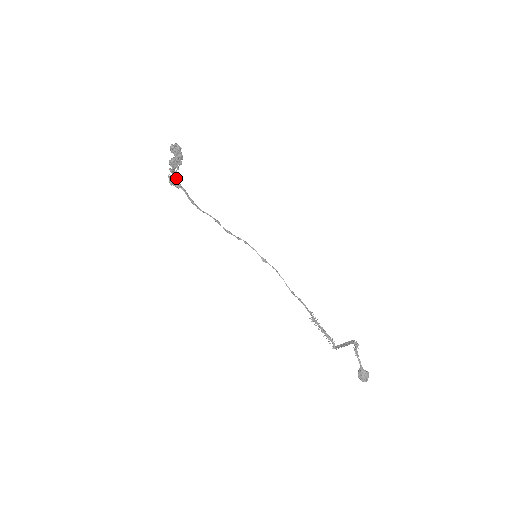
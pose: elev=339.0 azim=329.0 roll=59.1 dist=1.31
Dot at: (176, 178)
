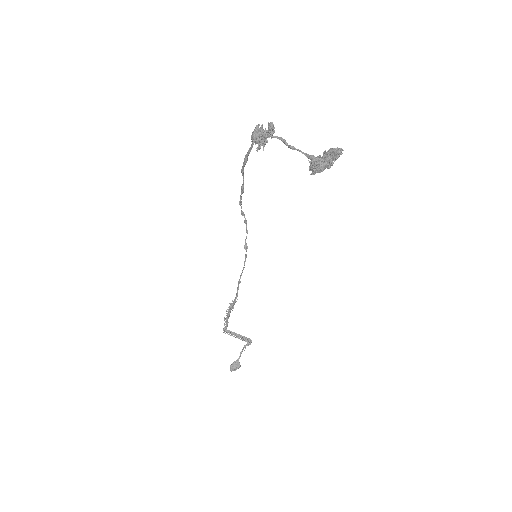
Dot at: occluded
